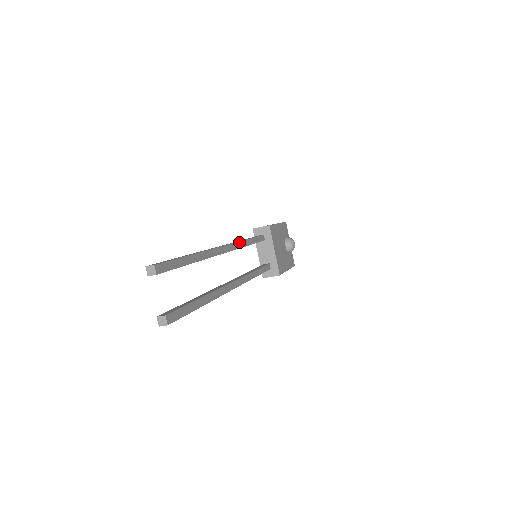
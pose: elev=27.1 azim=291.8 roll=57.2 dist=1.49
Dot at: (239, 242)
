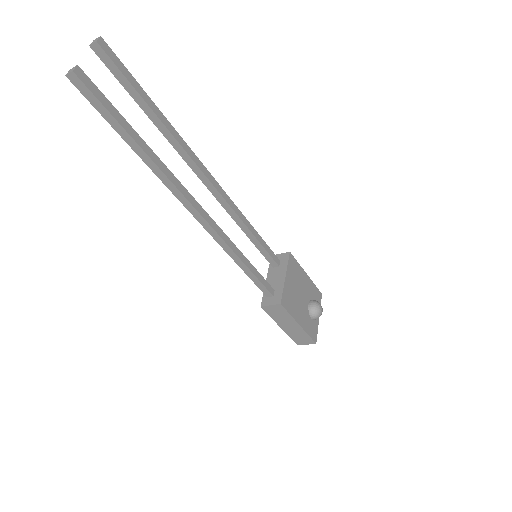
Dot at: (235, 205)
